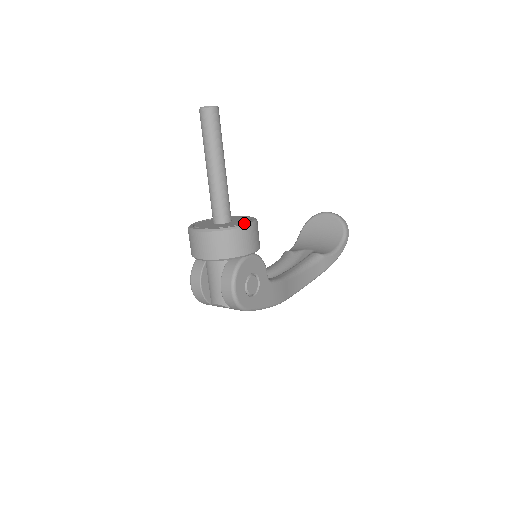
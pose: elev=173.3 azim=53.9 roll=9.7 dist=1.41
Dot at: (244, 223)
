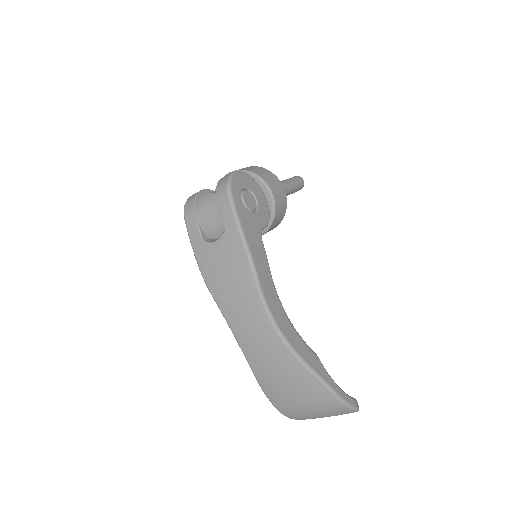
Dot at: occluded
